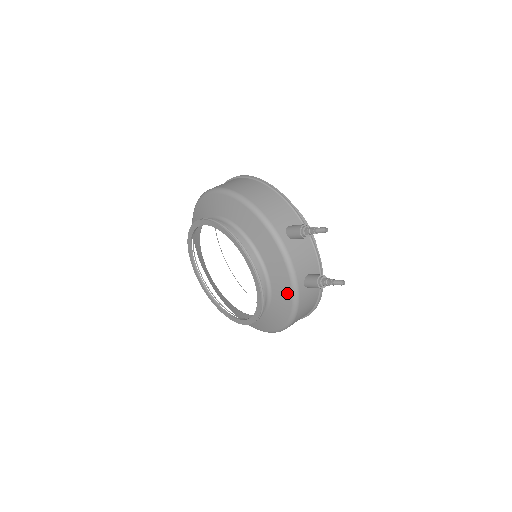
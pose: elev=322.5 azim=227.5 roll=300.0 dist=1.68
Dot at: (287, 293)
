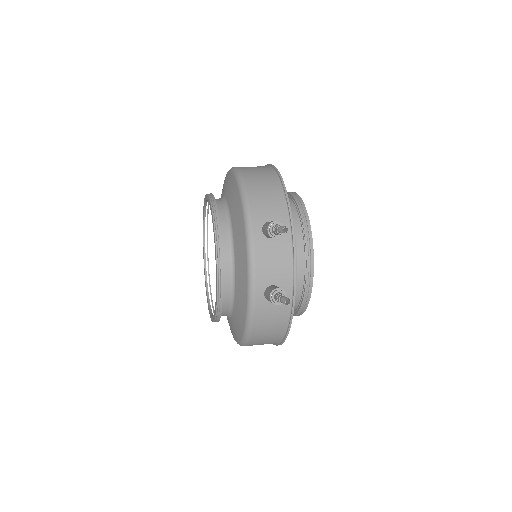
Dot at: (244, 297)
